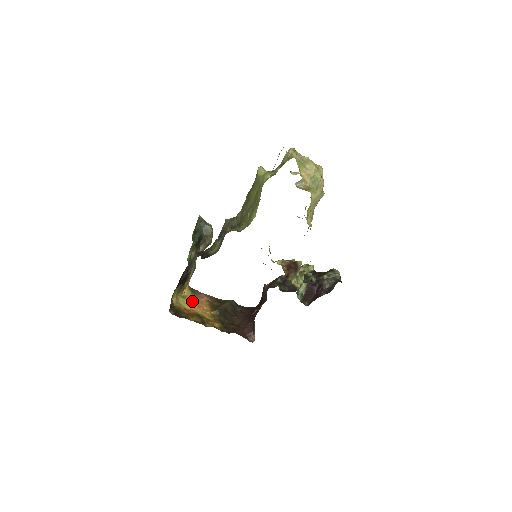
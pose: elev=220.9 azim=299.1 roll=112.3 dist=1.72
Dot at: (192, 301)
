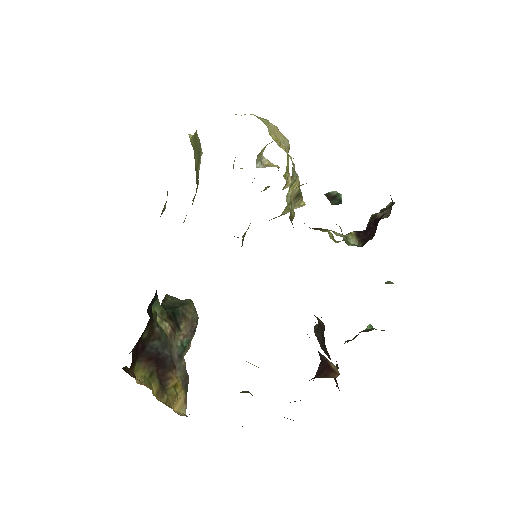
Dot at: occluded
